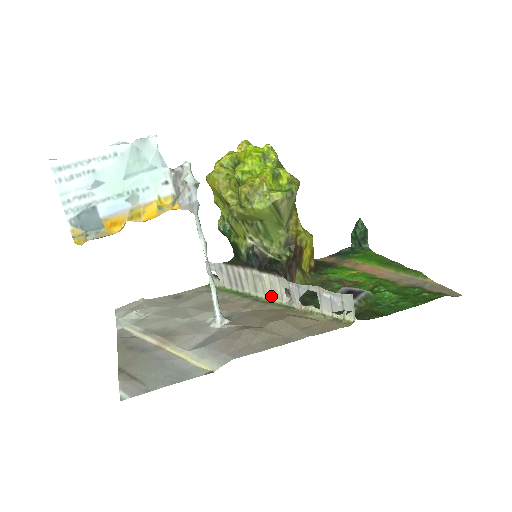
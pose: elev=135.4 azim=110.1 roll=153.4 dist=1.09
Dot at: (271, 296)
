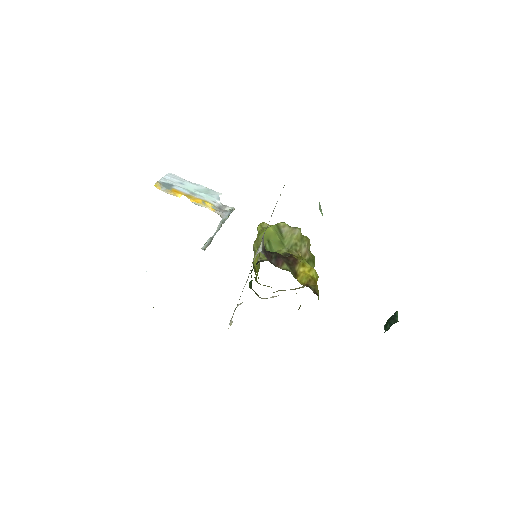
Dot at: occluded
